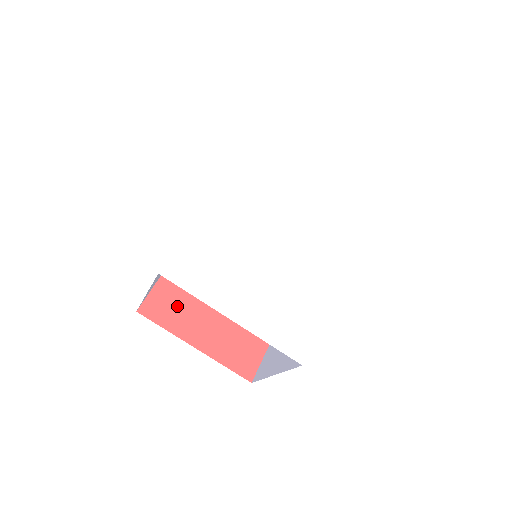
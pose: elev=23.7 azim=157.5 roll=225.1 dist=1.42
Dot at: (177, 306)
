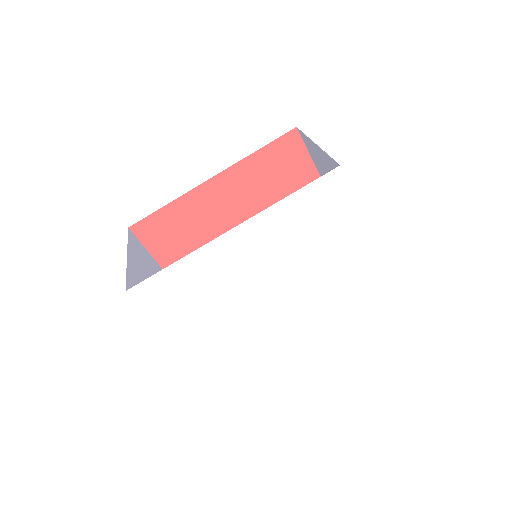
Dot at: (169, 236)
